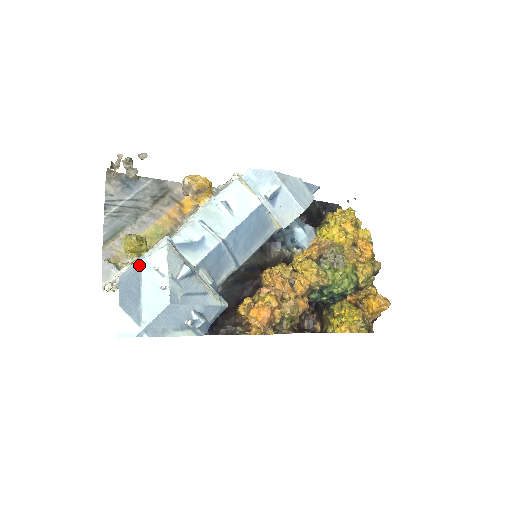
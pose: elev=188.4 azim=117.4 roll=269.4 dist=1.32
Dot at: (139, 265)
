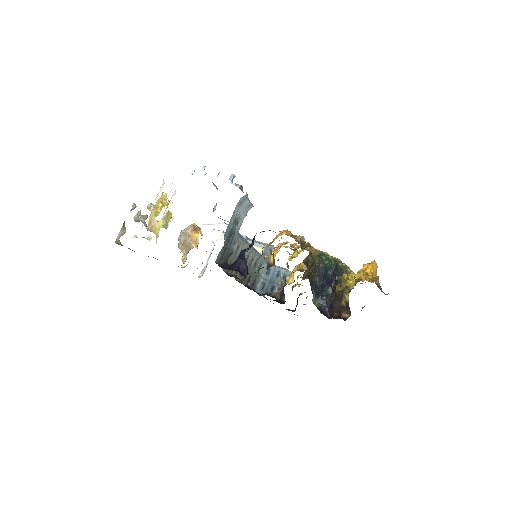
Dot at: occluded
